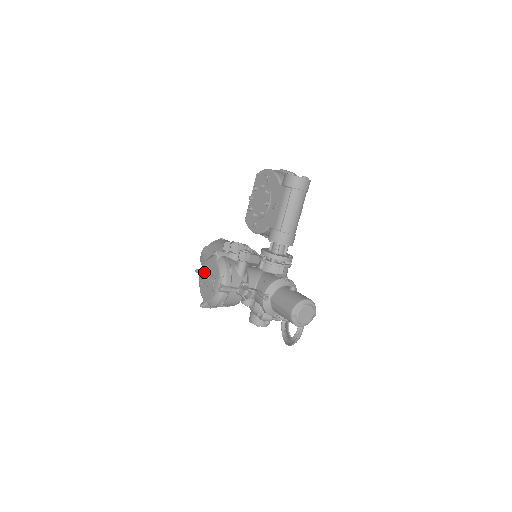
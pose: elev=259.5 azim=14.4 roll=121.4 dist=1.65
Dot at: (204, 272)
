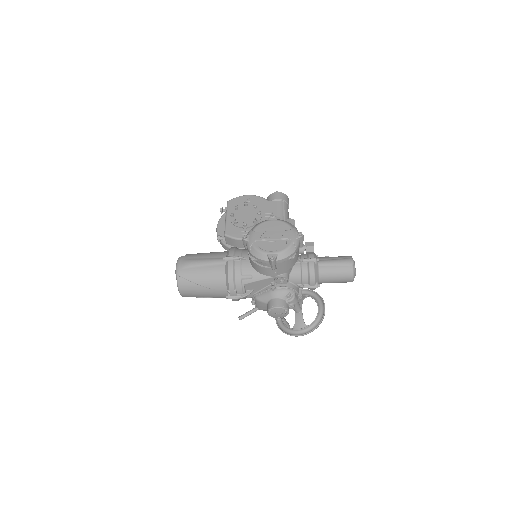
Dot at: (262, 232)
